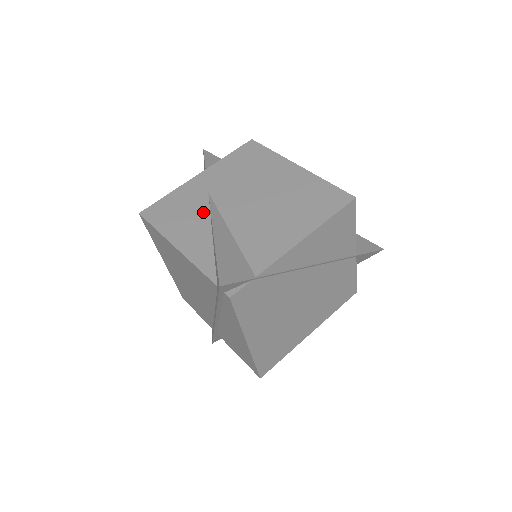
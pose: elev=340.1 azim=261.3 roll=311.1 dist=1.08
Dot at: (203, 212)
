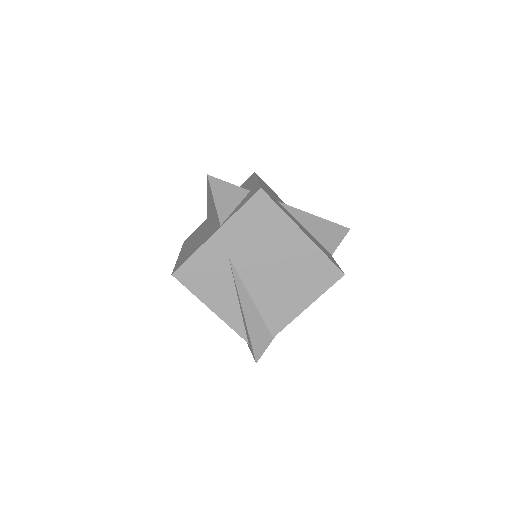
Dot at: (228, 279)
